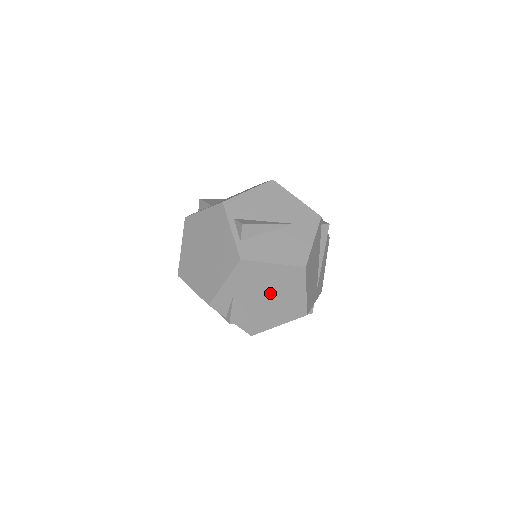
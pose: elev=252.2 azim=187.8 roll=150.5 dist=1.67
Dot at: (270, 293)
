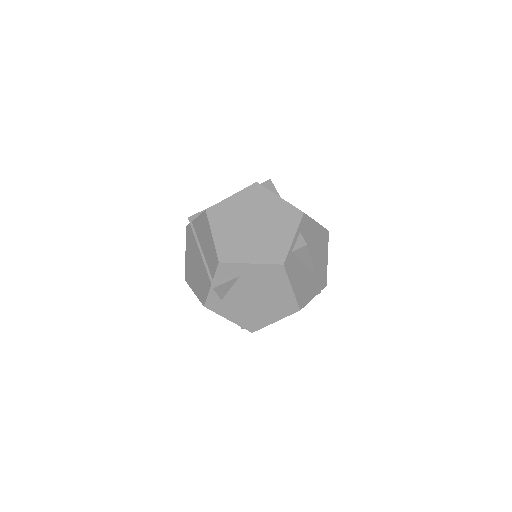
Dot at: (260, 299)
